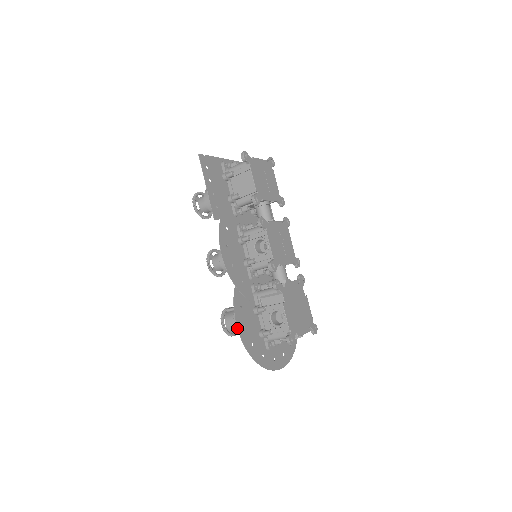
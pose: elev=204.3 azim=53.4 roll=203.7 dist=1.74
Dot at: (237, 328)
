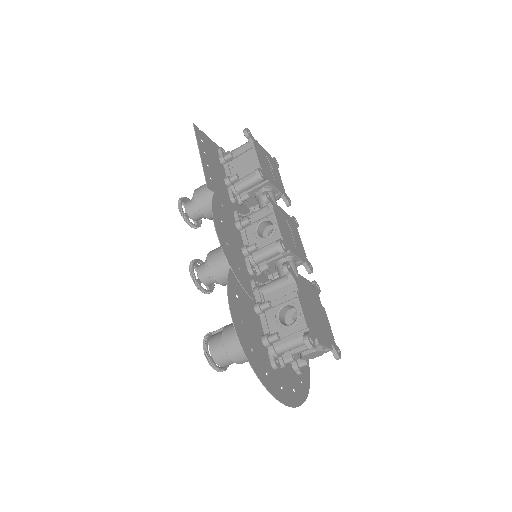
Dot at: (231, 317)
